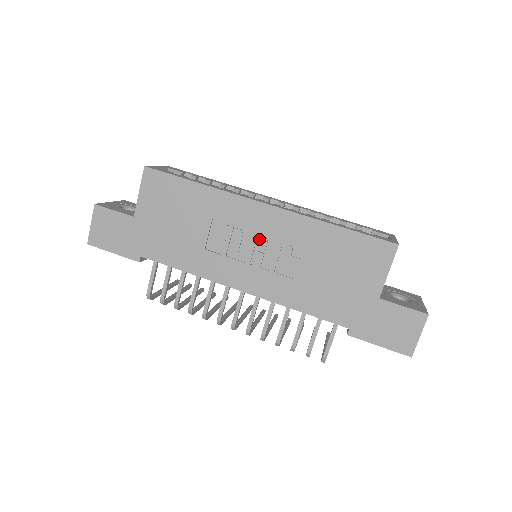
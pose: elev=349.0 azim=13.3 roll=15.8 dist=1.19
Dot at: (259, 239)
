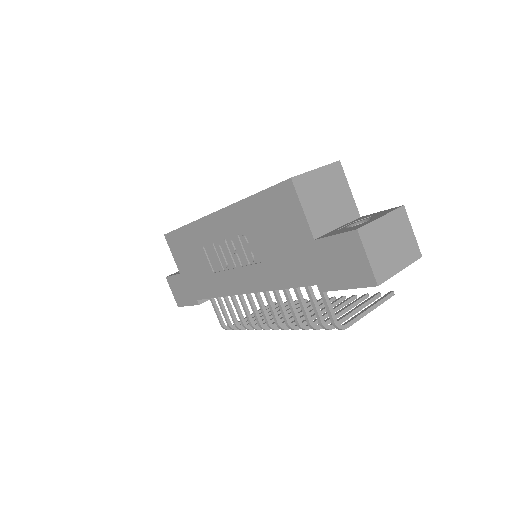
Dot at: (227, 244)
